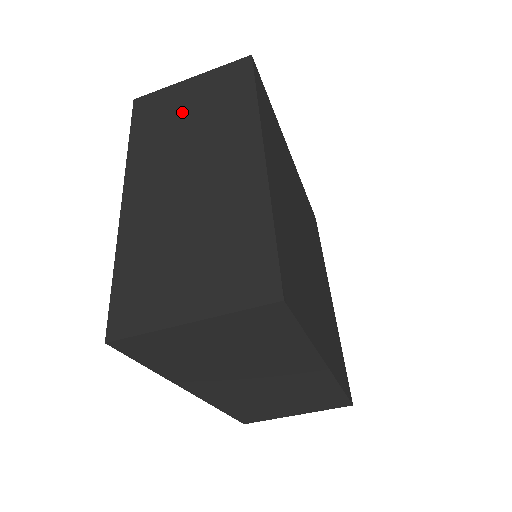
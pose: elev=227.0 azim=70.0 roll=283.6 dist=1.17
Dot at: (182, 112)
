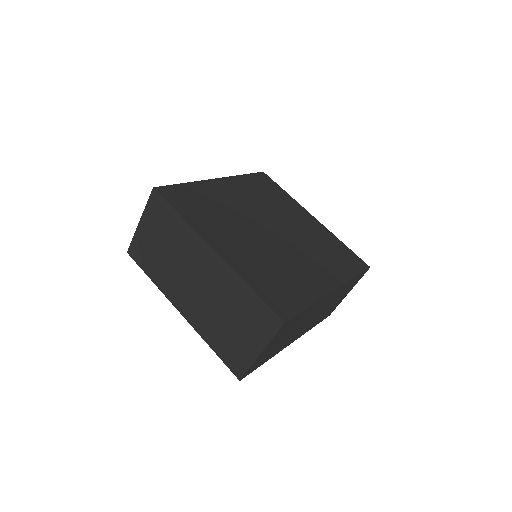
Dot at: (157, 248)
